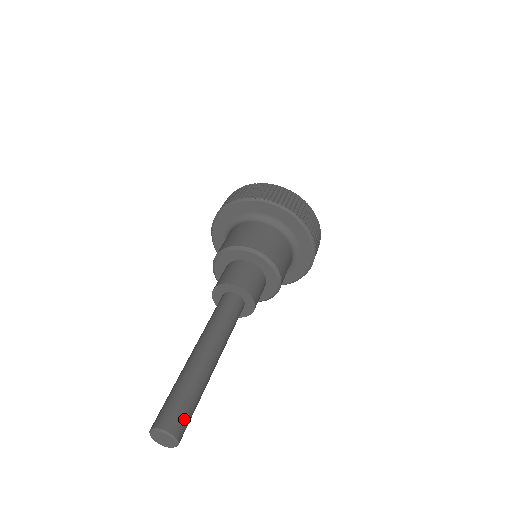
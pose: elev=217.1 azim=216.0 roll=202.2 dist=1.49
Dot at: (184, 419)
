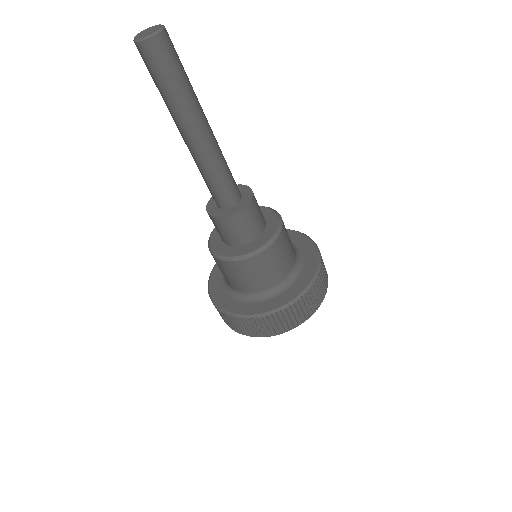
Dot at: (174, 51)
